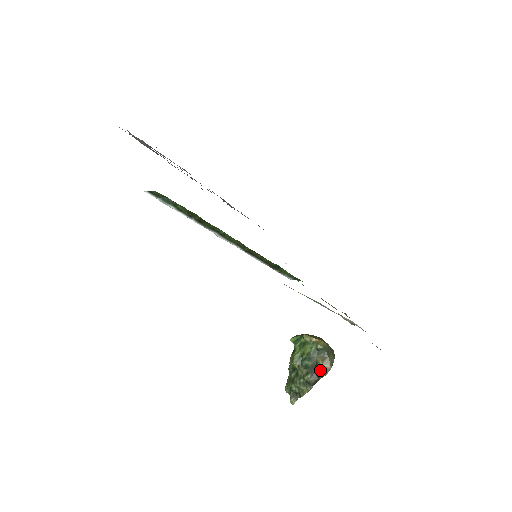
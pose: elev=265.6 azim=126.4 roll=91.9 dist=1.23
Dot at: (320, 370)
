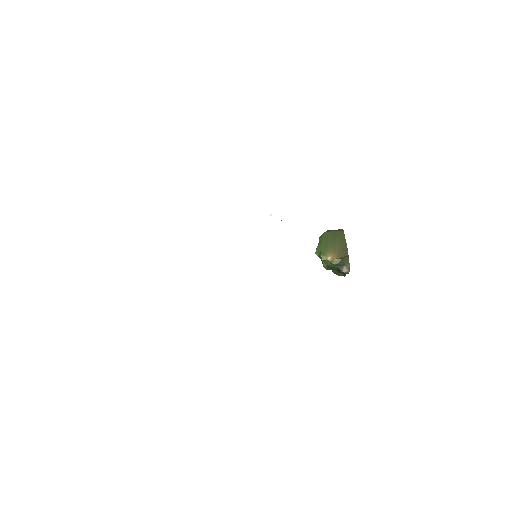
Dot at: occluded
